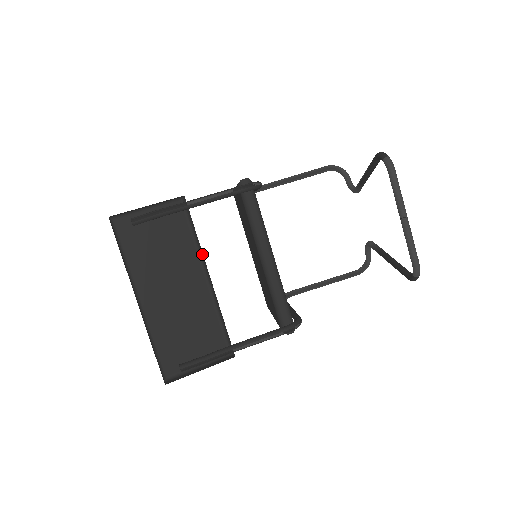
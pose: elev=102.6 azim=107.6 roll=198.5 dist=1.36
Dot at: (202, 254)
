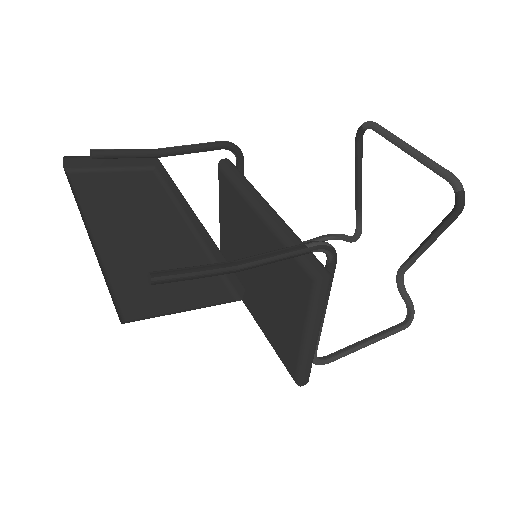
Dot at: (180, 198)
